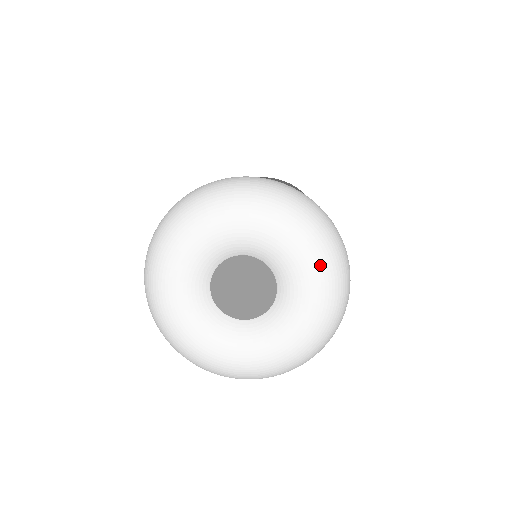
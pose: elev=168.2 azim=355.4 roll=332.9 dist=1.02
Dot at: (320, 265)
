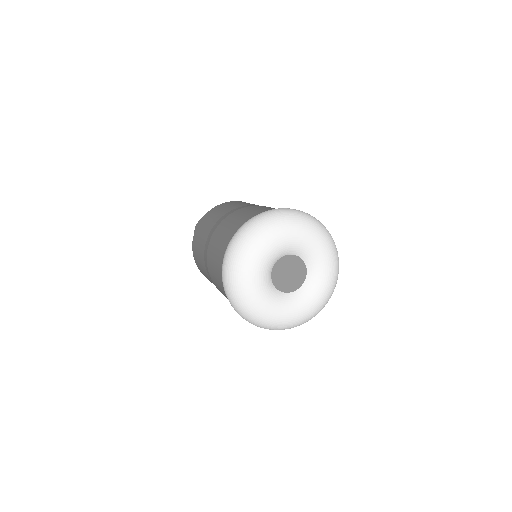
Dot at: (324, 242)
